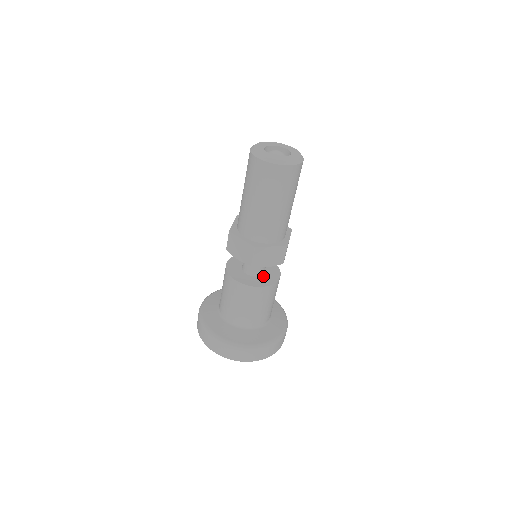
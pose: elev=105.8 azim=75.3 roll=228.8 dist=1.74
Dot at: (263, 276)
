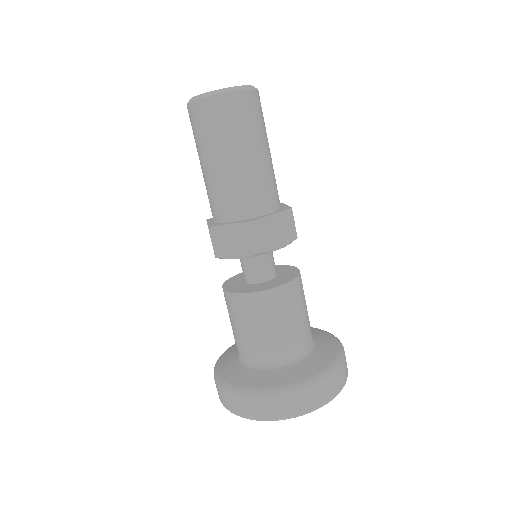
Dot at: (278, 277)
